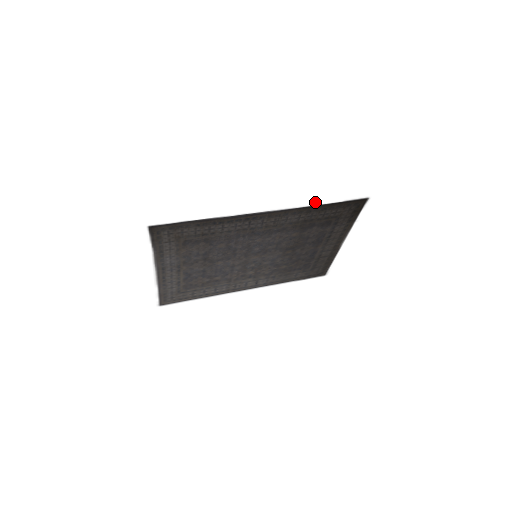
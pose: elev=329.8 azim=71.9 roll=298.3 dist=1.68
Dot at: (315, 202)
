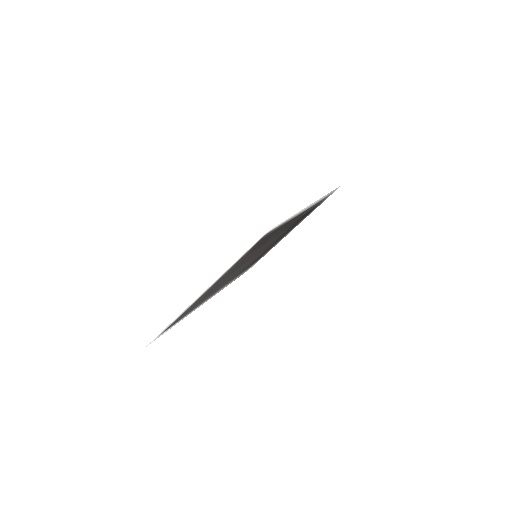
Dot at: (324, 196)
